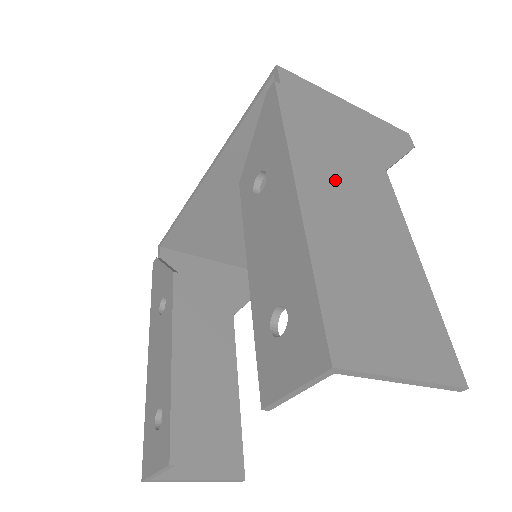
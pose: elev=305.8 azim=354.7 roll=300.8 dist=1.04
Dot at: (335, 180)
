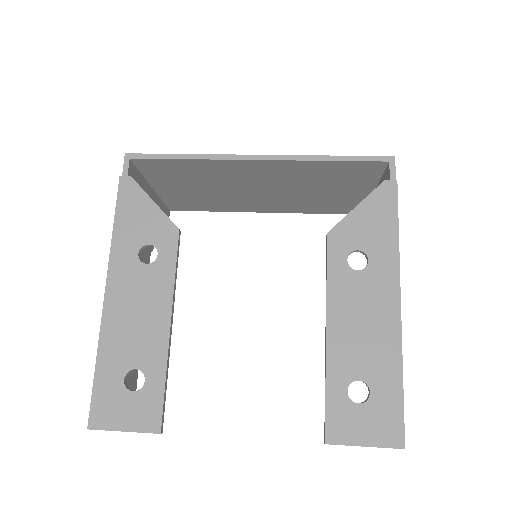
Dot at: occluded
